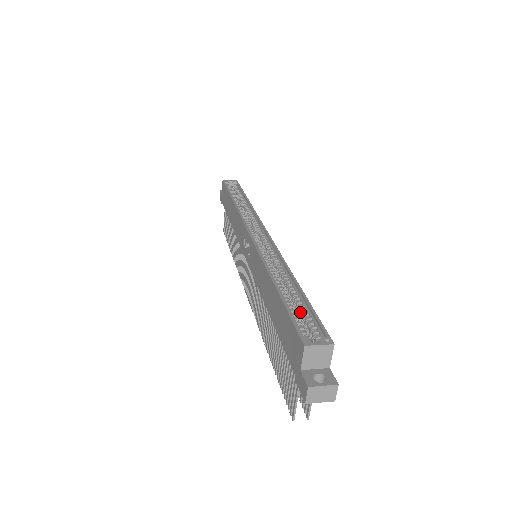
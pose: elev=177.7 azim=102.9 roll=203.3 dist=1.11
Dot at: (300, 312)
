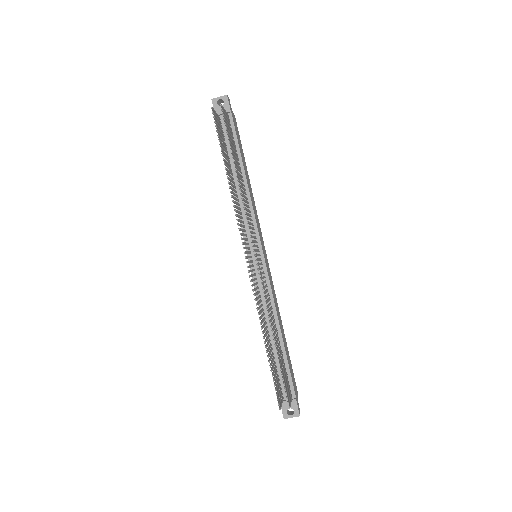
Dot at: occluded
